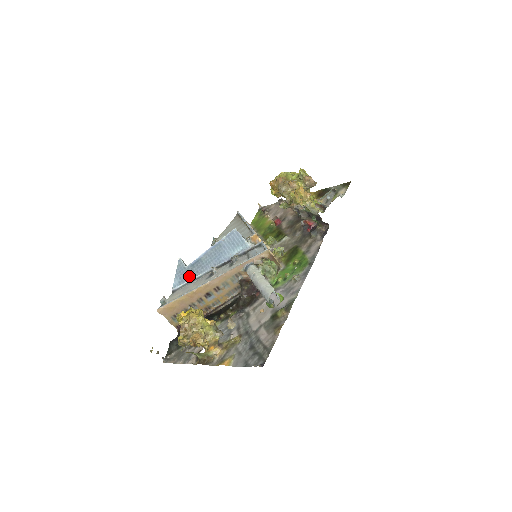
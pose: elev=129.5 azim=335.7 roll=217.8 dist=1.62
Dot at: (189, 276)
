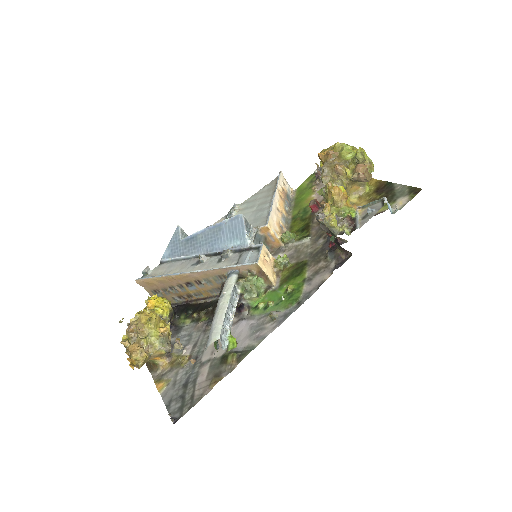
Dot at: (180, 252)
